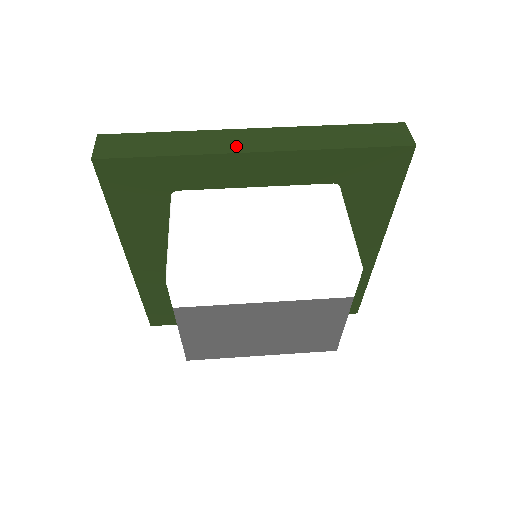
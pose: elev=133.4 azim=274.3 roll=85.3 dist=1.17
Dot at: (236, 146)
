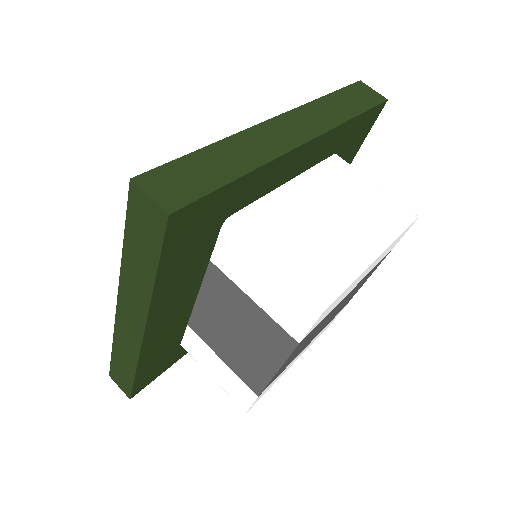
Dot at: (284, 142)
